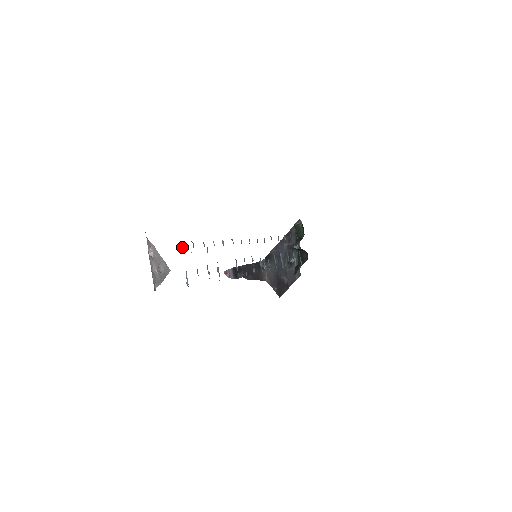
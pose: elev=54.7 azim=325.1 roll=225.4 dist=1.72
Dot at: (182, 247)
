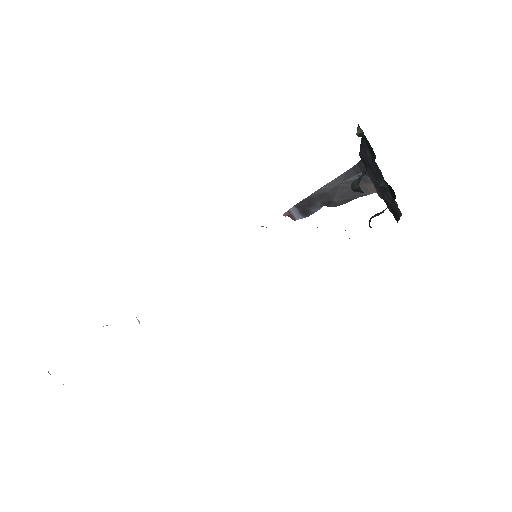
Dot at: occluded
